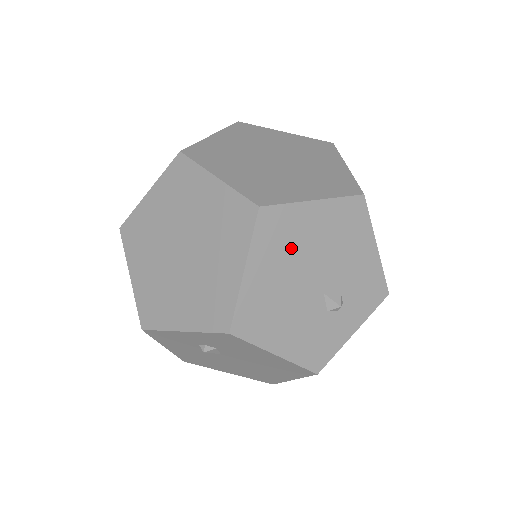
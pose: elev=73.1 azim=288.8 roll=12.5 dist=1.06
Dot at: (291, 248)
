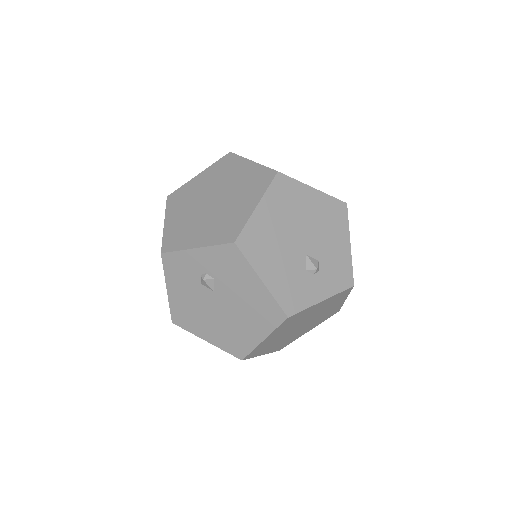
Dot at: (291, 209)
